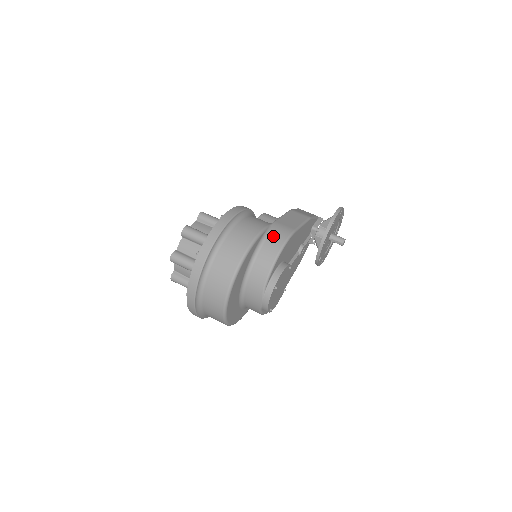
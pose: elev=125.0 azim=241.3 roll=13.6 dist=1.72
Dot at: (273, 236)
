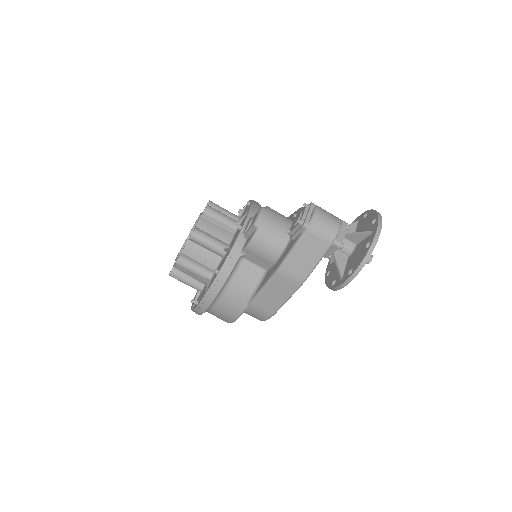
Dot at: (251, 315)
